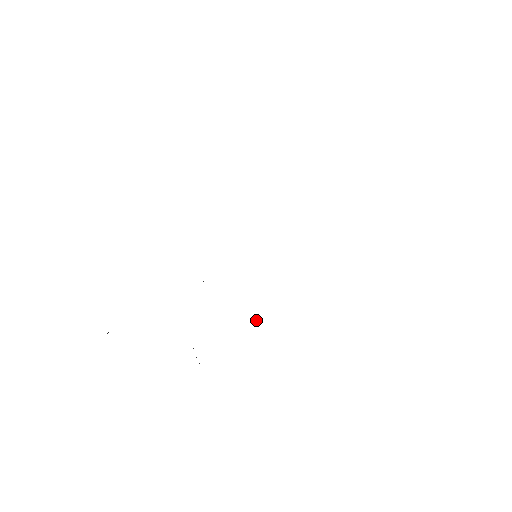
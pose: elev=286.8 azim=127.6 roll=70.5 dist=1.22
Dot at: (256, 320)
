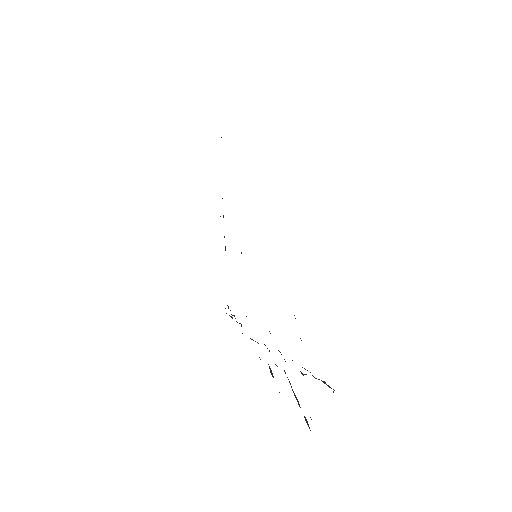
Dot at: occluded
